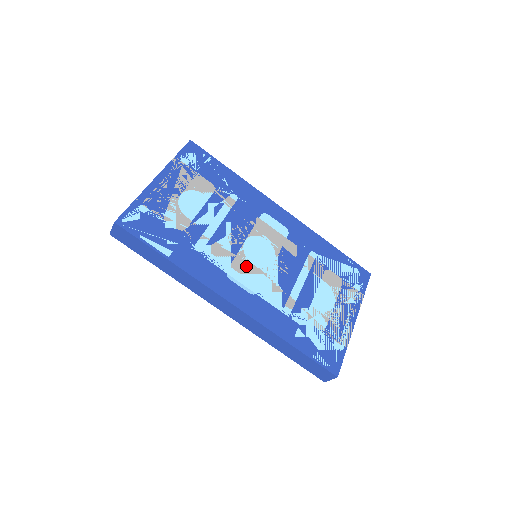
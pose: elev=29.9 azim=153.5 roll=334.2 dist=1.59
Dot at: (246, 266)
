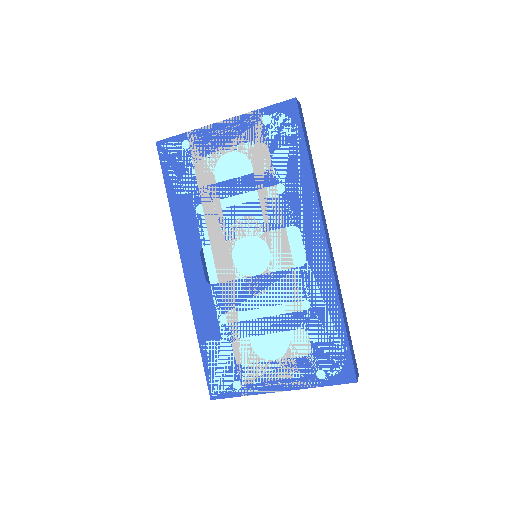
Dot at: (225, 256)
